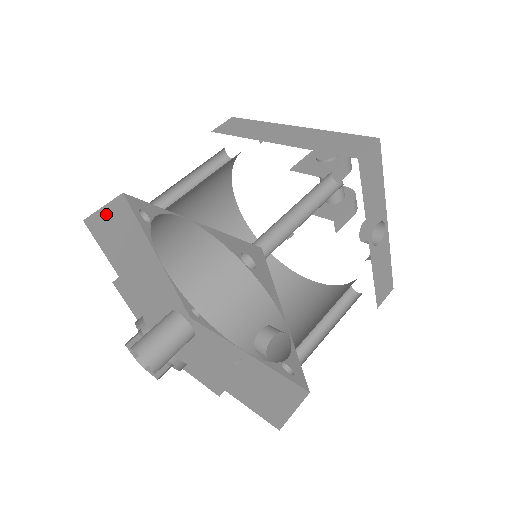
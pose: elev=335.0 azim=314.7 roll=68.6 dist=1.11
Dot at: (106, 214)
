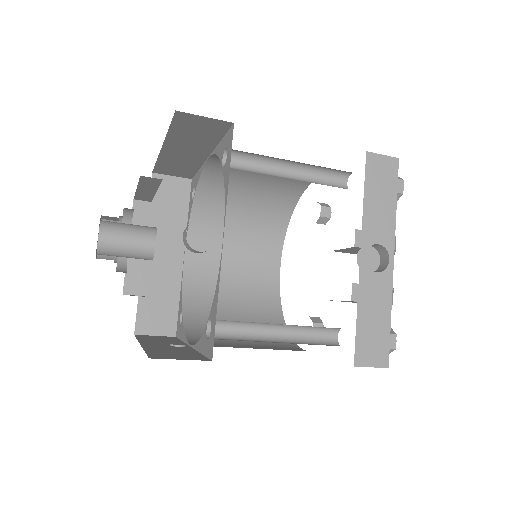
Dot at: (170, 183)
